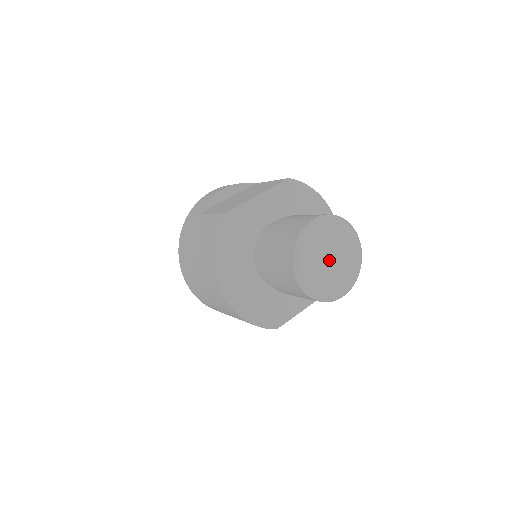
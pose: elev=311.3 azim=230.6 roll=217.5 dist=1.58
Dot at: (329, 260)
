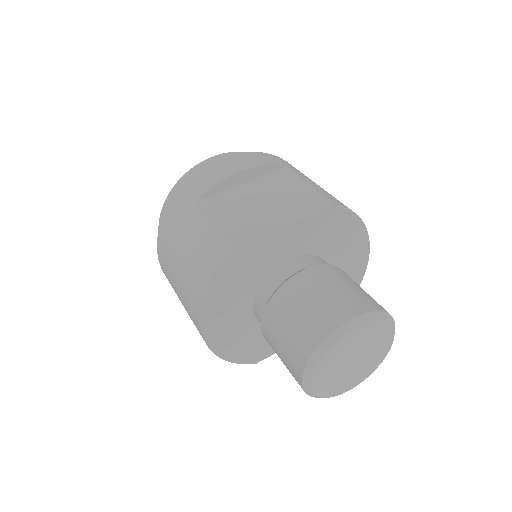
Dot at: (349, 362)
